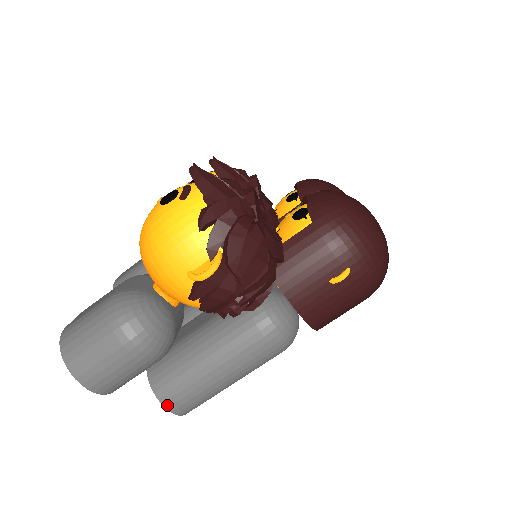
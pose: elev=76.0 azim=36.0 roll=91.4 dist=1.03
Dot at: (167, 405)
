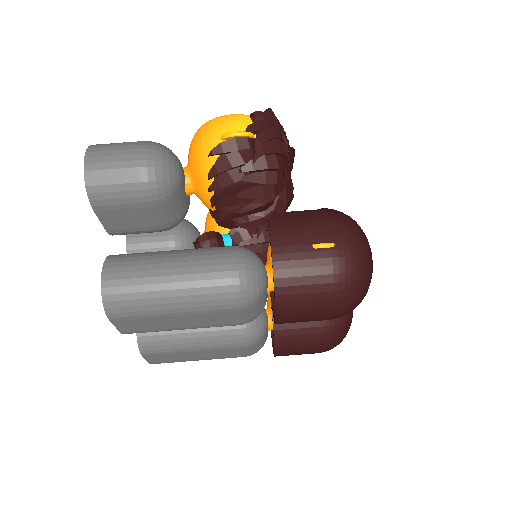
Dot at: (105, 278)
